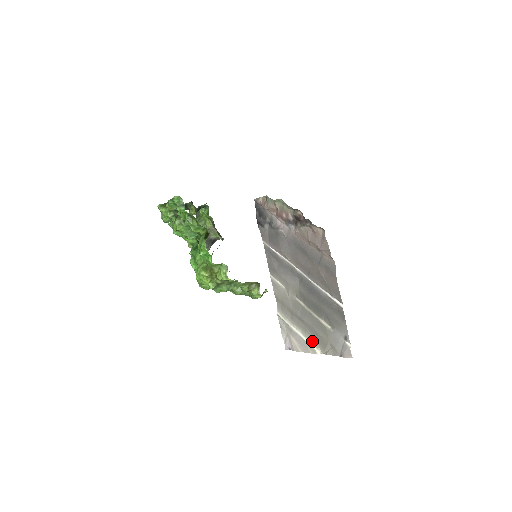
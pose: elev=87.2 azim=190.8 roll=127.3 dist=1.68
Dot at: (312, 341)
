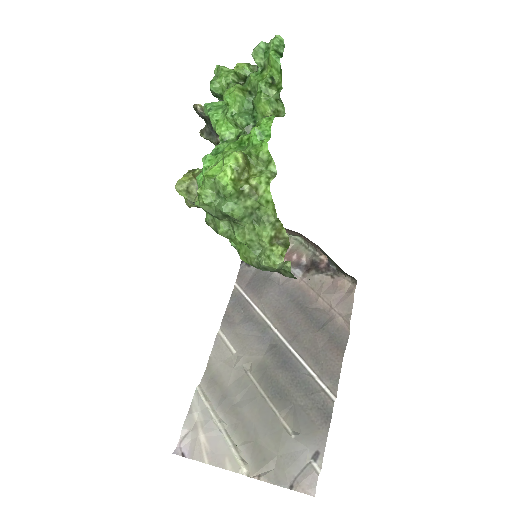
Dot at: (240, 449)
